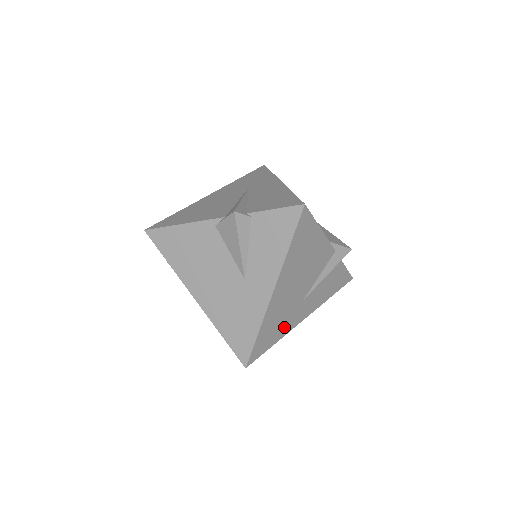
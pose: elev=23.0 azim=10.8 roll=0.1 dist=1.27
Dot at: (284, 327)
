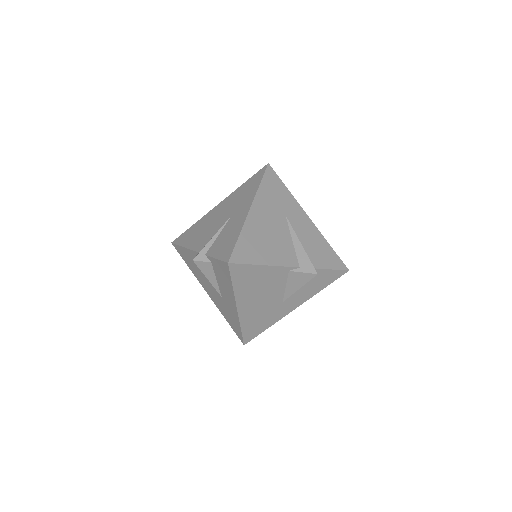
Dot at: occluded
